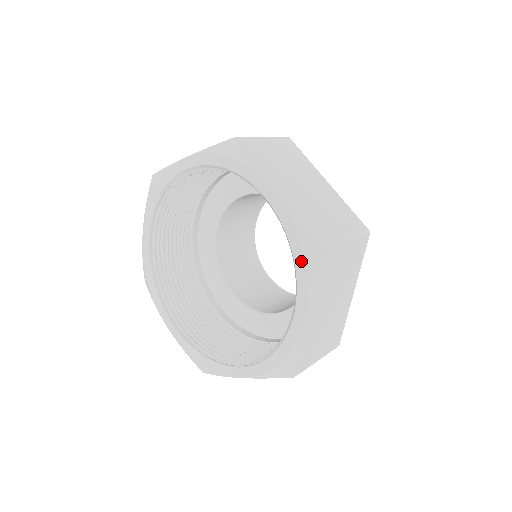
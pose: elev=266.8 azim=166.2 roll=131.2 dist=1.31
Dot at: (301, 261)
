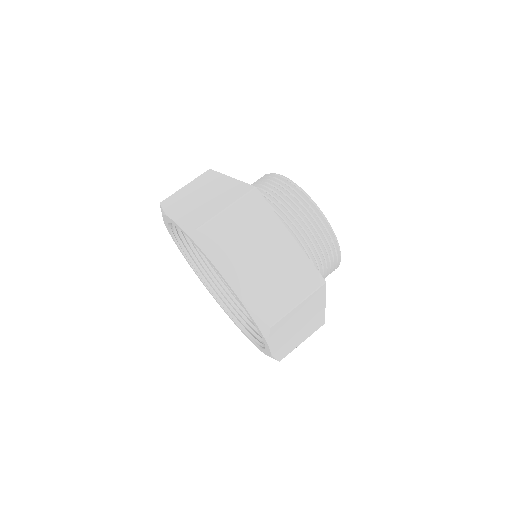
Dot at: (198, 248)
